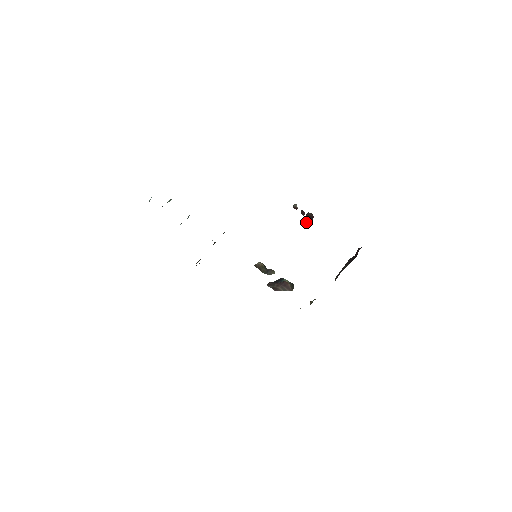
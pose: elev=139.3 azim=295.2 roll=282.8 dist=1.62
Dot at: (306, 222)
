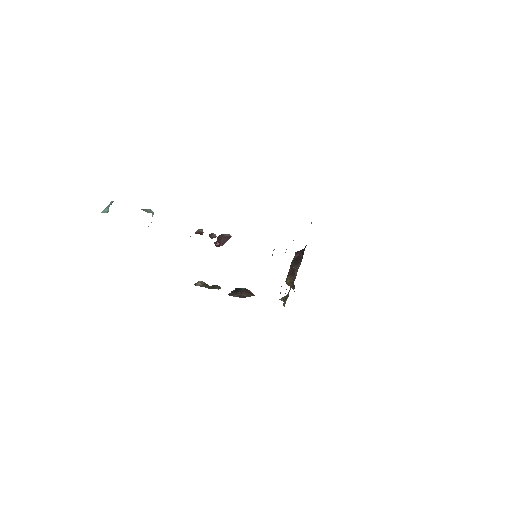
Dot at: (218, 244)
